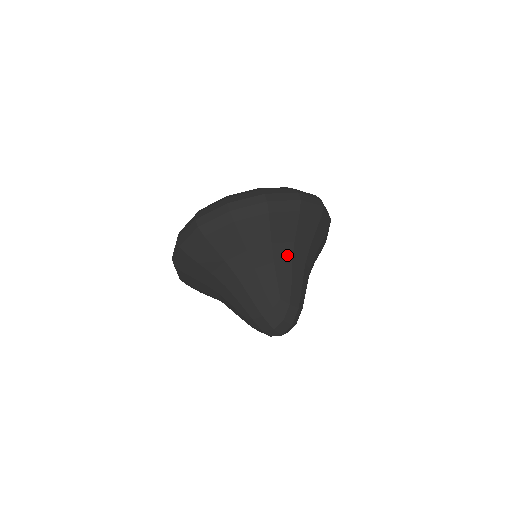
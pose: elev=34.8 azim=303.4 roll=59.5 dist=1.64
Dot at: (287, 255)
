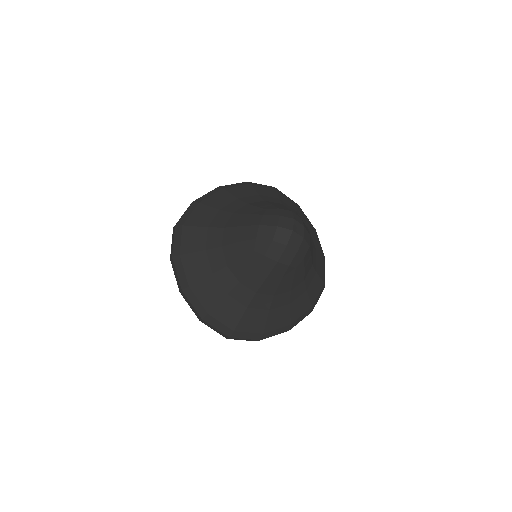
Dot at: (312, 243)
